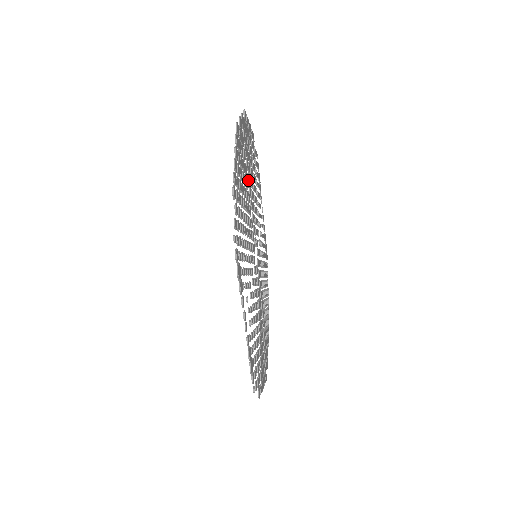
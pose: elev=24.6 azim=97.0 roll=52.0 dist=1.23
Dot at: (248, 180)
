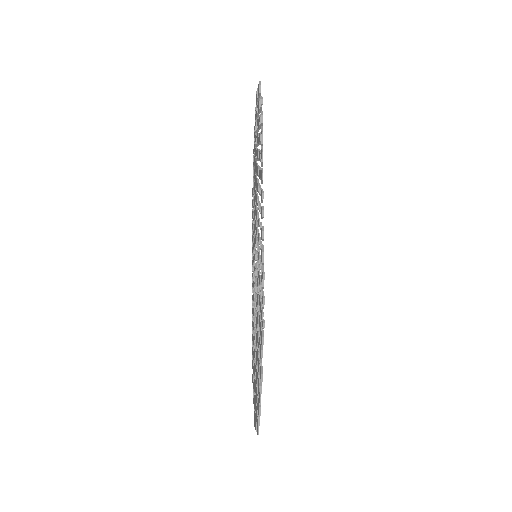
Dot at: occluded
